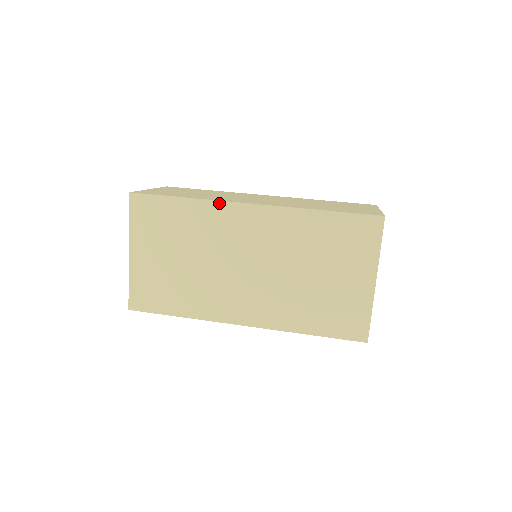
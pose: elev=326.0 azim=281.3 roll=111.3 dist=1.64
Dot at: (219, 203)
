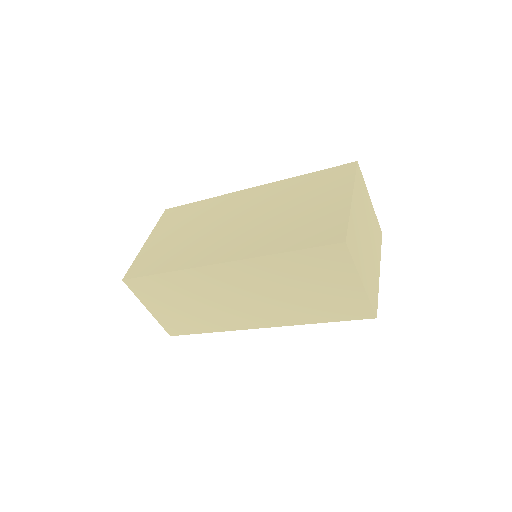
Dot at: (227, 195)
